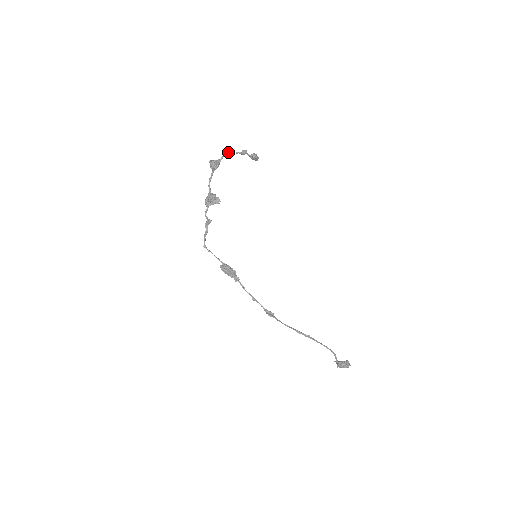
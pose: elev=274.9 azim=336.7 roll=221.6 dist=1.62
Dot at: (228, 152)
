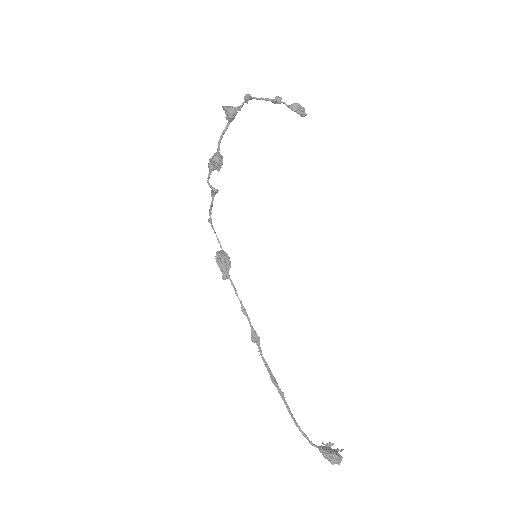
Dot at: (255, 97)
